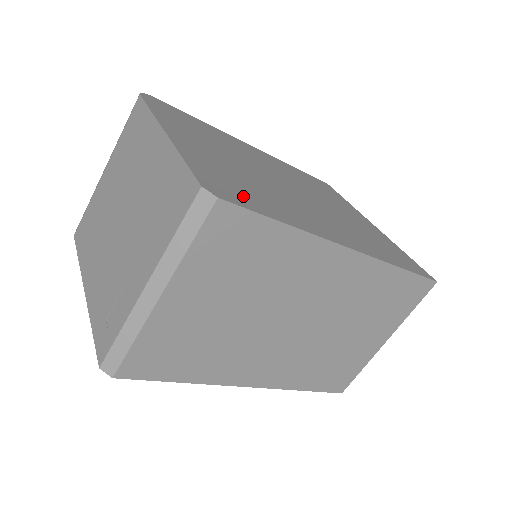
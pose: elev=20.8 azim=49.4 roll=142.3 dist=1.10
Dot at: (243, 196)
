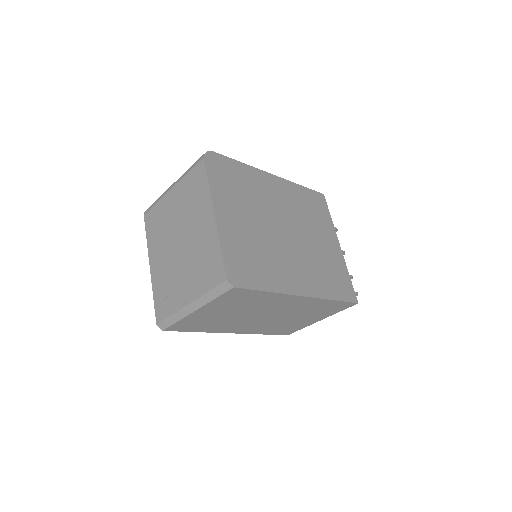
Dot at: (249, 274)
